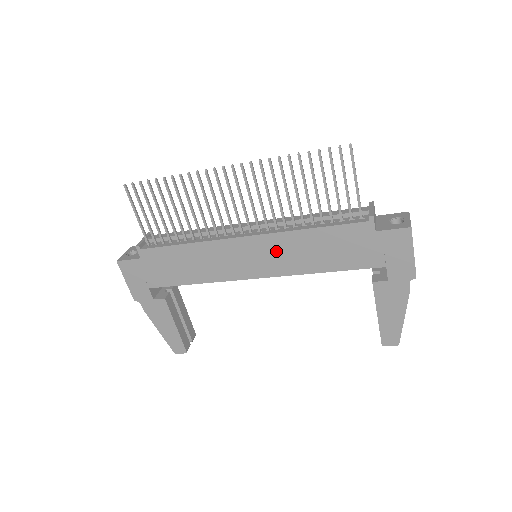
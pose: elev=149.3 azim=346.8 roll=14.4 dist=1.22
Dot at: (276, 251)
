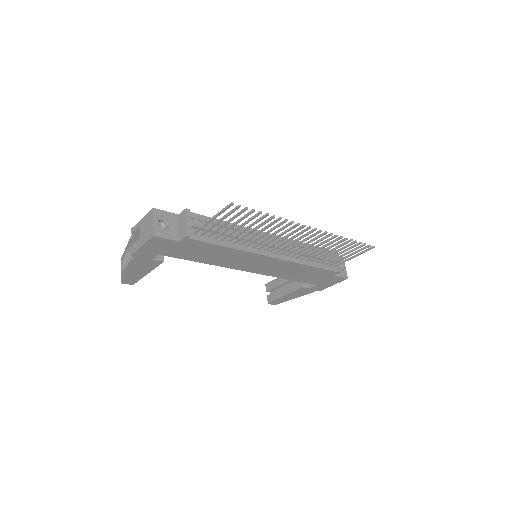
Dot at: (279, 267)
